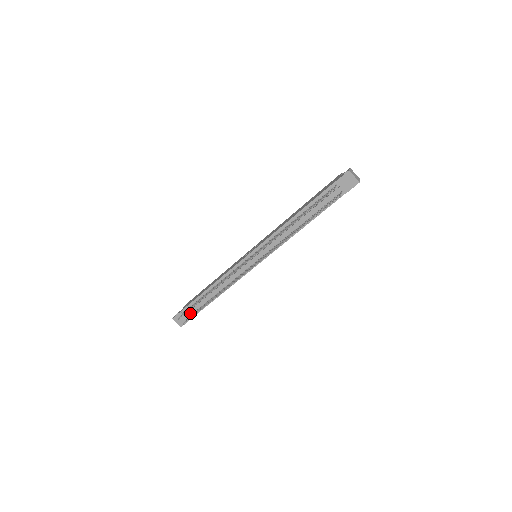
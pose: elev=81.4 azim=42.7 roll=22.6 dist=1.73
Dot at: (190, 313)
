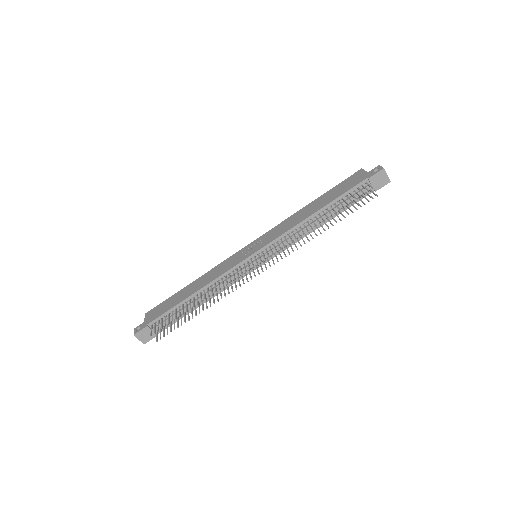
Dot at: (159, 326)
